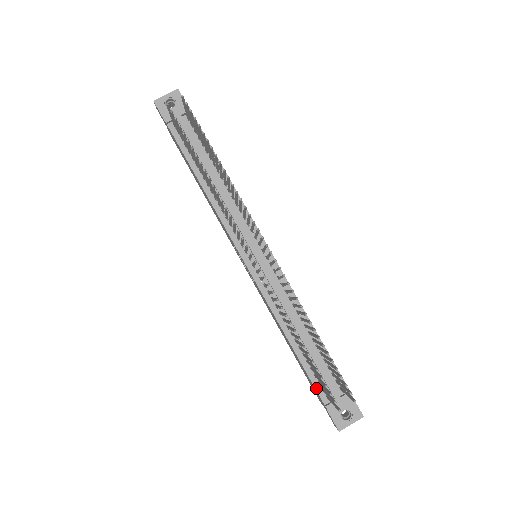
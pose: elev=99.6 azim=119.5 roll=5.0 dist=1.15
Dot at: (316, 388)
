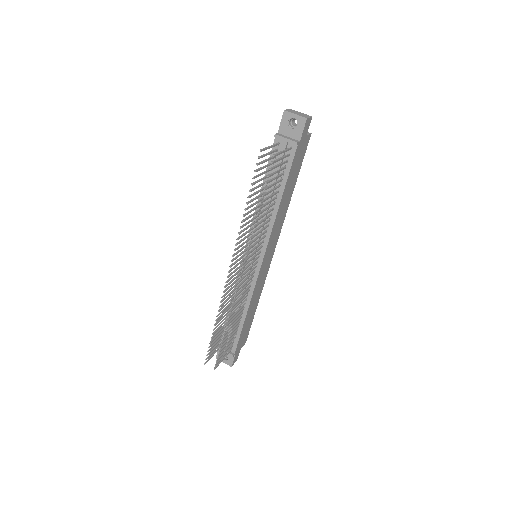
Dot at: occluded
